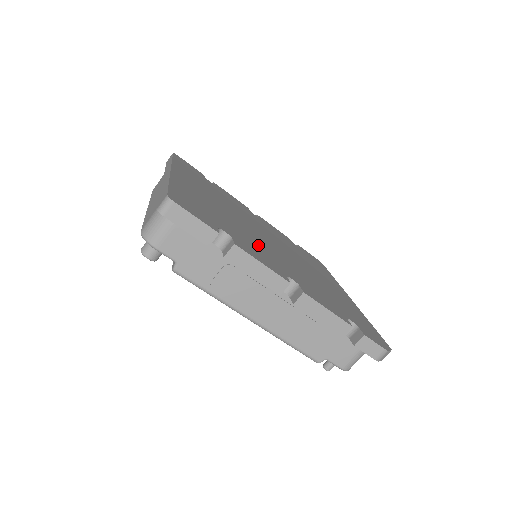
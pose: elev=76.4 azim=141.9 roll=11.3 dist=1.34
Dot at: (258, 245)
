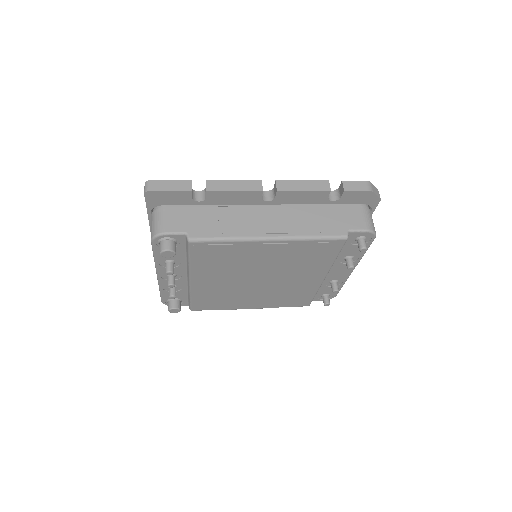
Dot at: occluded
